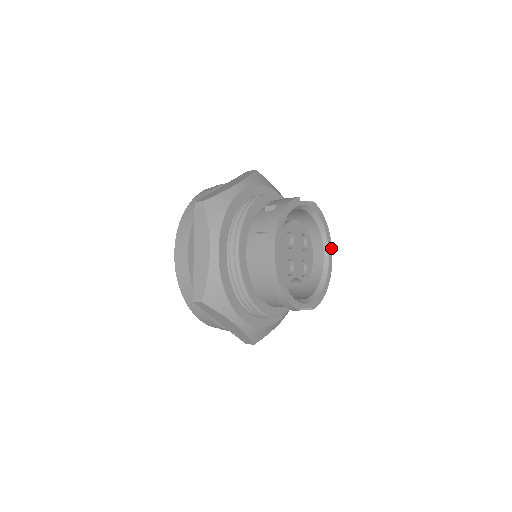
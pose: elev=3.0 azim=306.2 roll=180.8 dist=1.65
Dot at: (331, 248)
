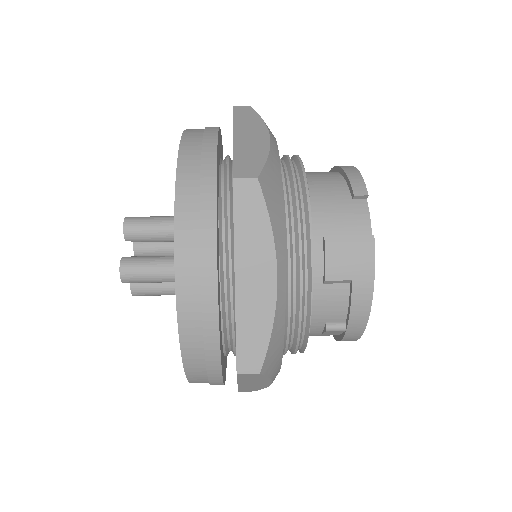
Dot at: occluded
